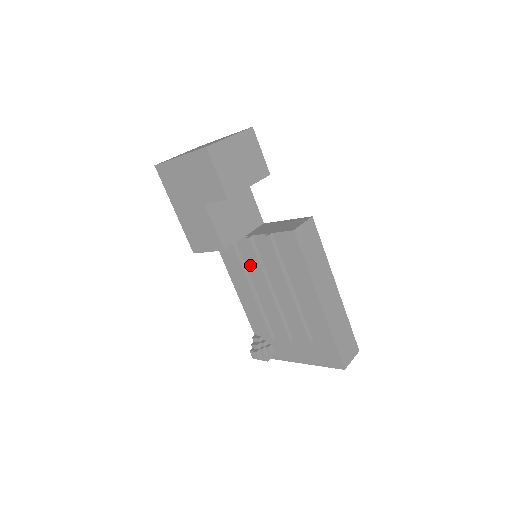
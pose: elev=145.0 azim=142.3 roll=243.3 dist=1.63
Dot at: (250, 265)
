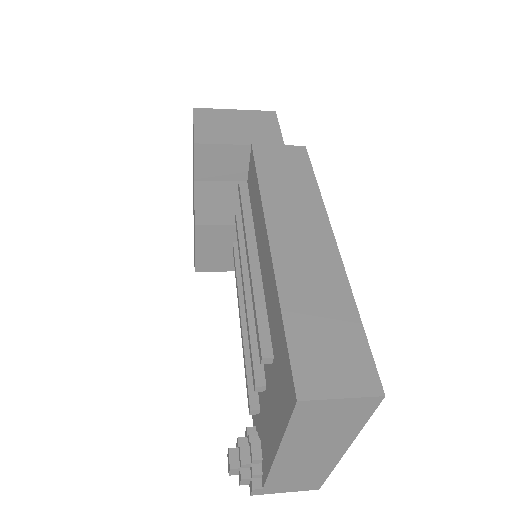
Dot at: occluded
